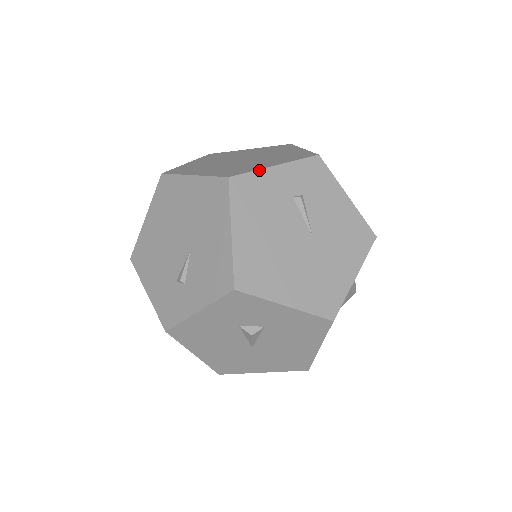
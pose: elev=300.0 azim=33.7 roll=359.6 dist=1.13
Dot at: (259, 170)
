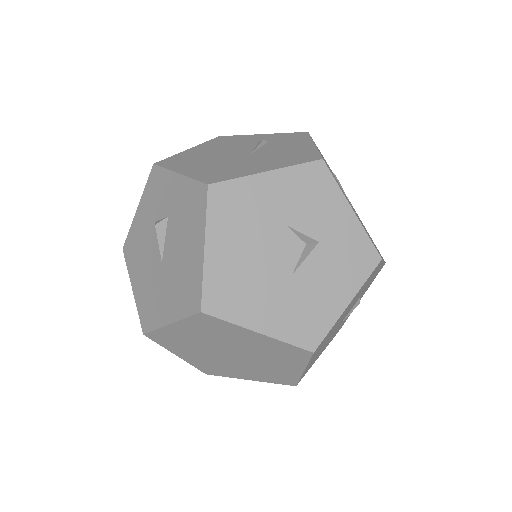
Dot at: (246, 135)
